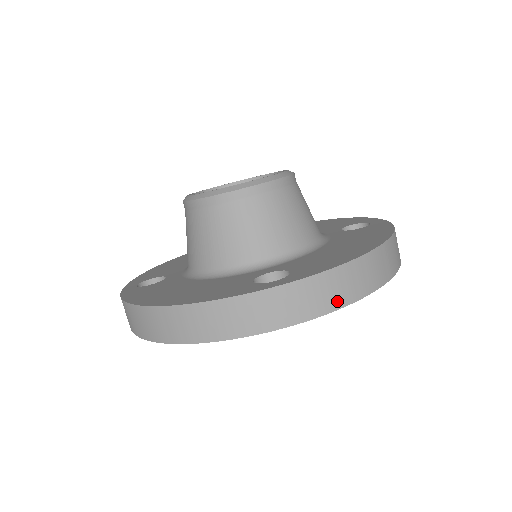
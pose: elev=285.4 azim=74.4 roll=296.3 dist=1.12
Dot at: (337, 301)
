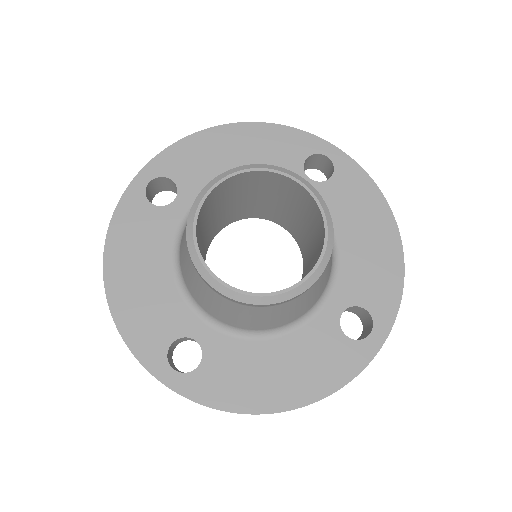
Dot at: occluded
